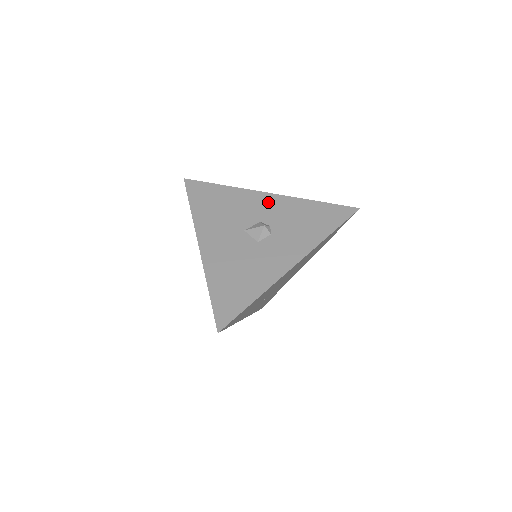
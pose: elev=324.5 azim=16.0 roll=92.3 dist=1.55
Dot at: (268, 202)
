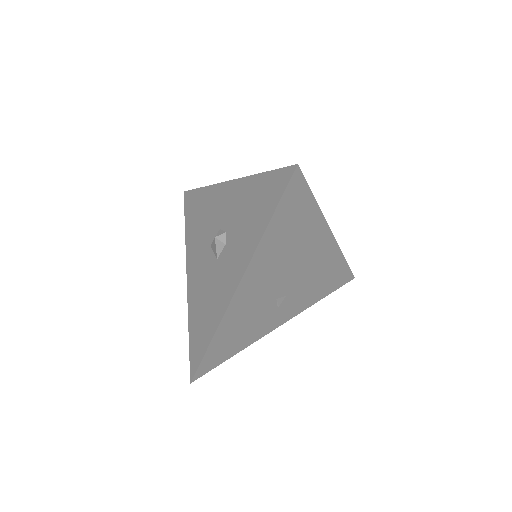
Dot at: (226, 196)
